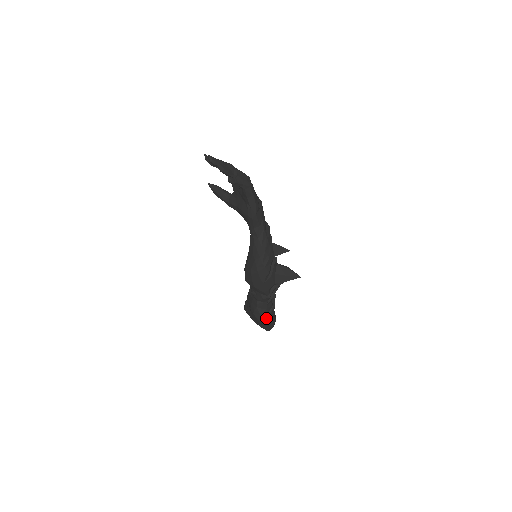
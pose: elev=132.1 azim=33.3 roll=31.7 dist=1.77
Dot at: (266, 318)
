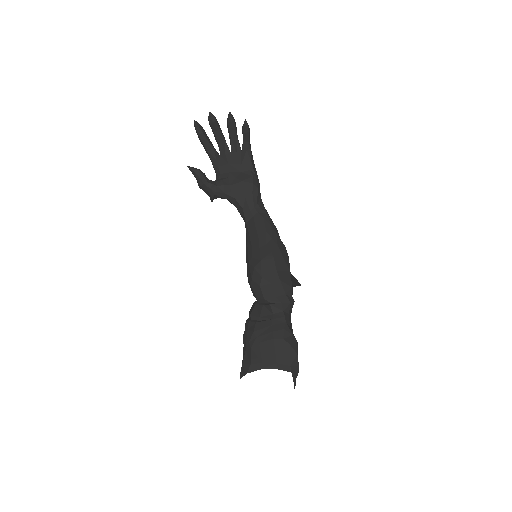
Dot at: (297, 345)
